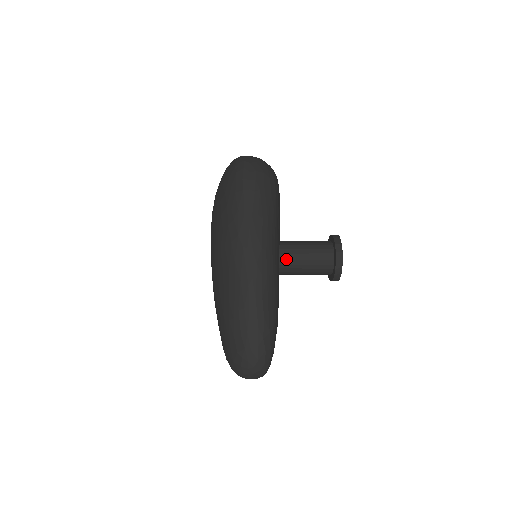
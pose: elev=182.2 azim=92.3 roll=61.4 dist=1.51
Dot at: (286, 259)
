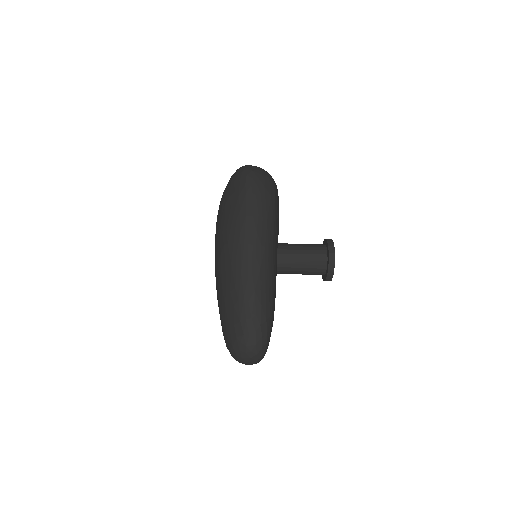
Dot at: (283, 258)
